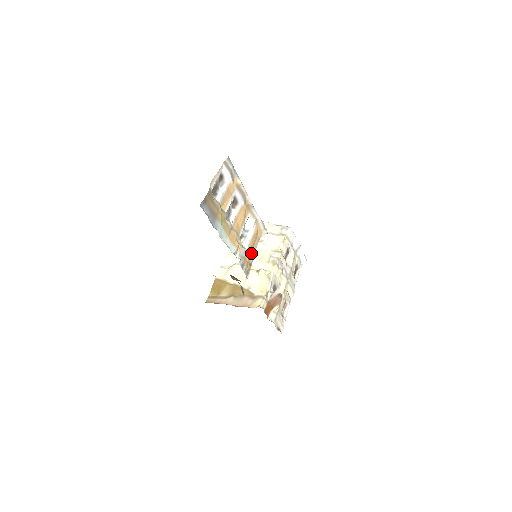
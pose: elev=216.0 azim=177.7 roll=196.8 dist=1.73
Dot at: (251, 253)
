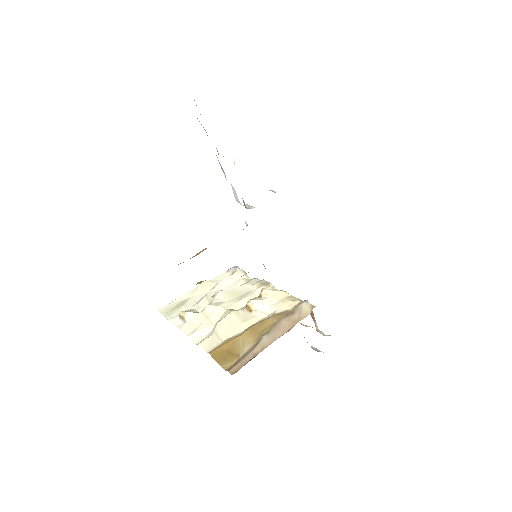
Dot at: occluded
